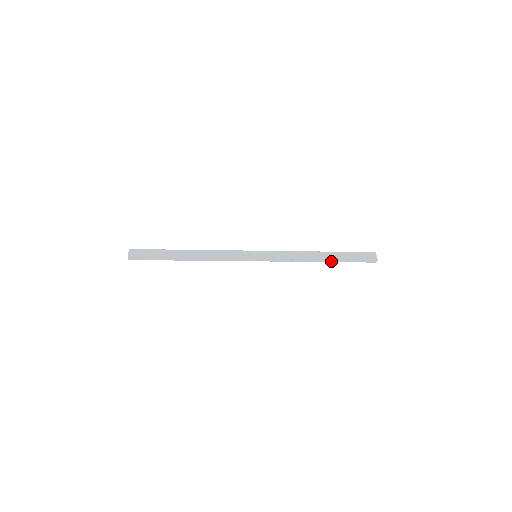
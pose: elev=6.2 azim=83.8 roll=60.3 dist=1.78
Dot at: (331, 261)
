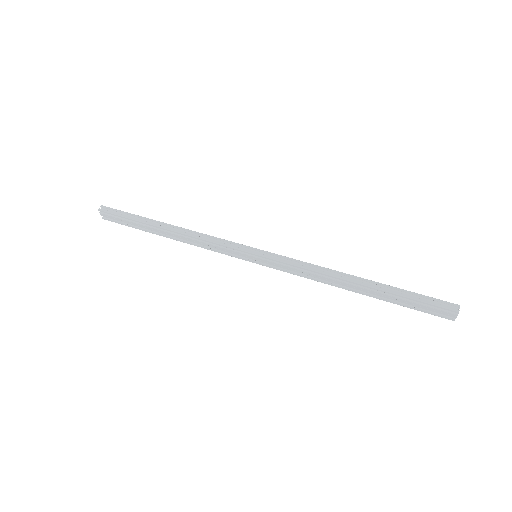
Dot at: (372, 293)
